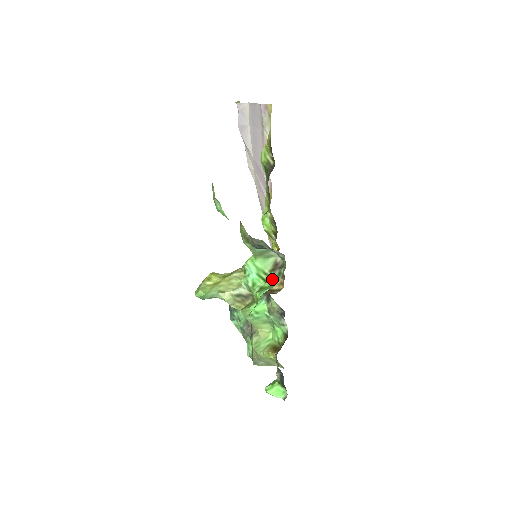
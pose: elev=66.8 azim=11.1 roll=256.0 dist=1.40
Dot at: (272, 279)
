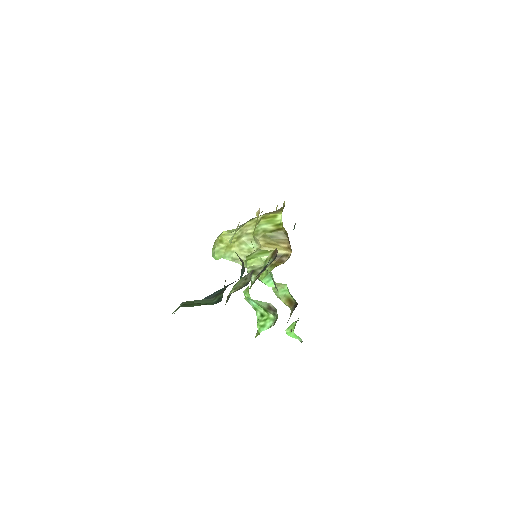
Dot at: (269, 313)
